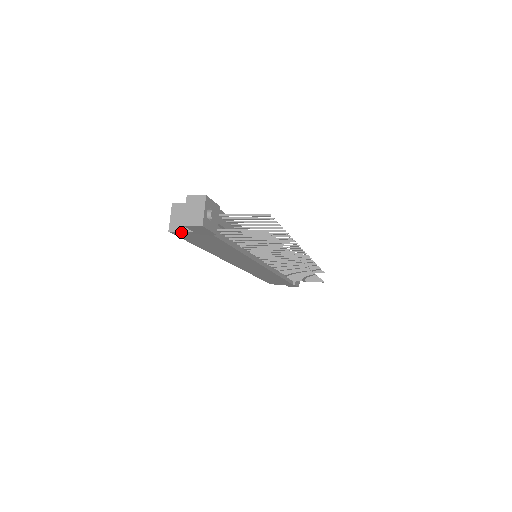
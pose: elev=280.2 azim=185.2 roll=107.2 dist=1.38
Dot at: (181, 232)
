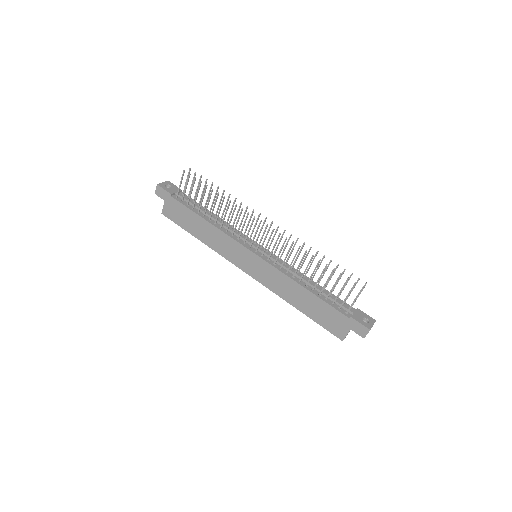
Dot at: (164, 208)
